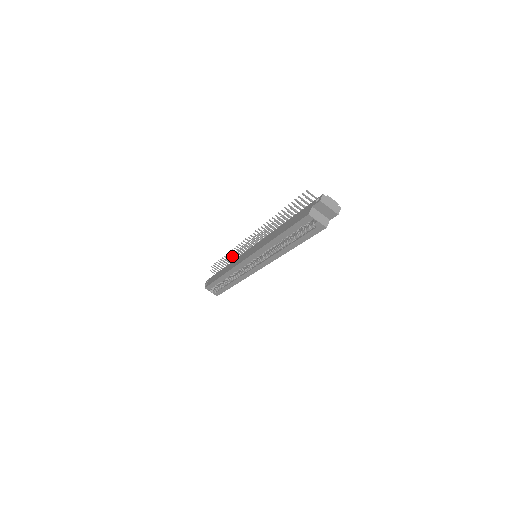
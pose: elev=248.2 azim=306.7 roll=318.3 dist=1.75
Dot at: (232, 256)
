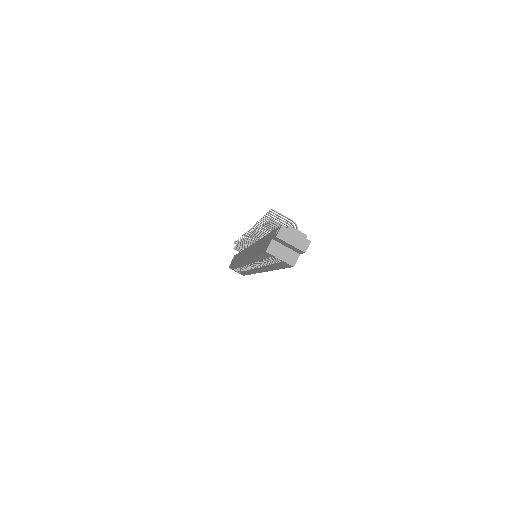
Dot at: occluded
